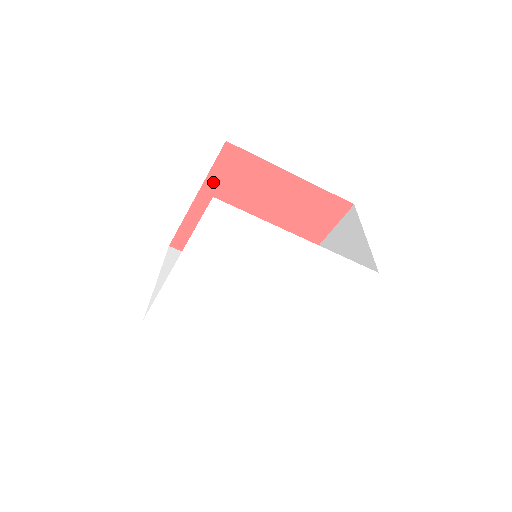
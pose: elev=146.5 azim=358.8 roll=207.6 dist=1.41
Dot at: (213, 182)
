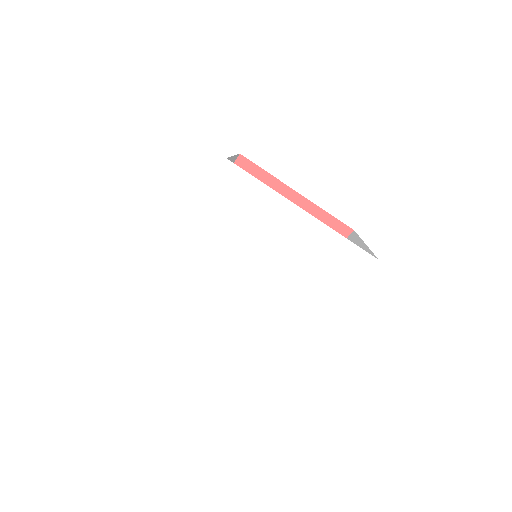
Dot at: occluded
